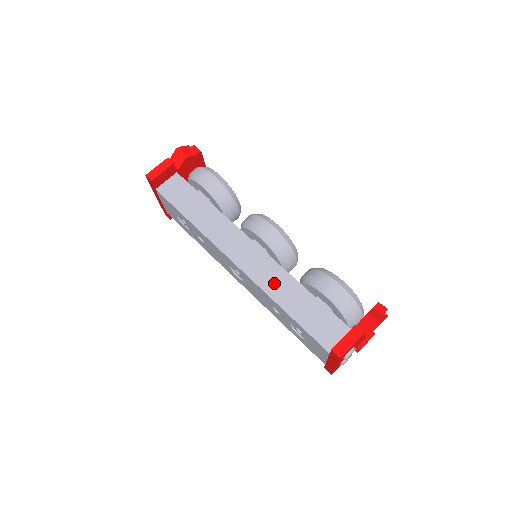
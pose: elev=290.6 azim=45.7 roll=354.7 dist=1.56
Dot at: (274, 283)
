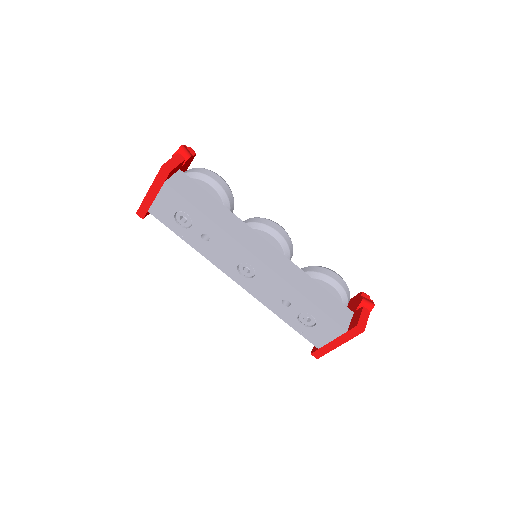
Dot at: (293, 276)
